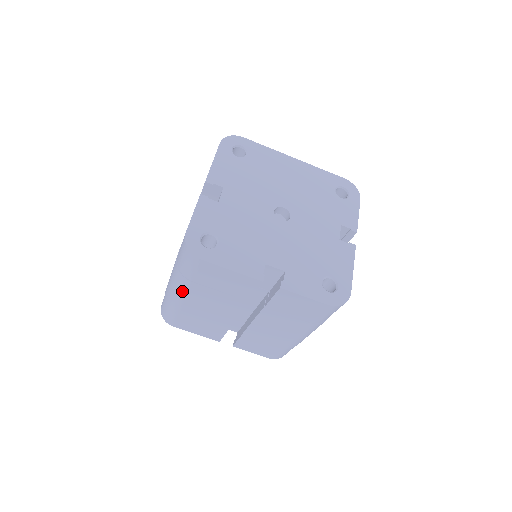
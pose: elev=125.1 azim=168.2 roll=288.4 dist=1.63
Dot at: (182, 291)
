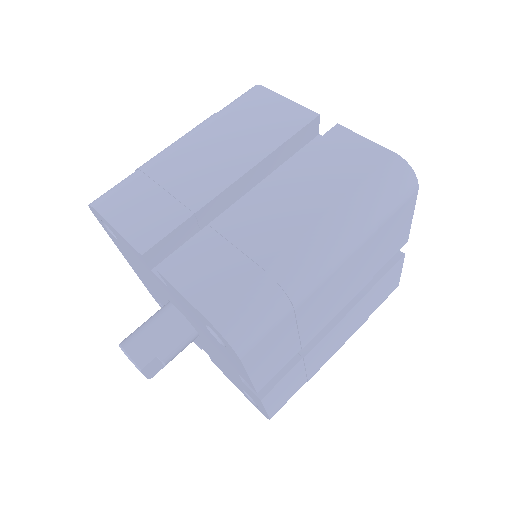
Dot at: (350, 250)
